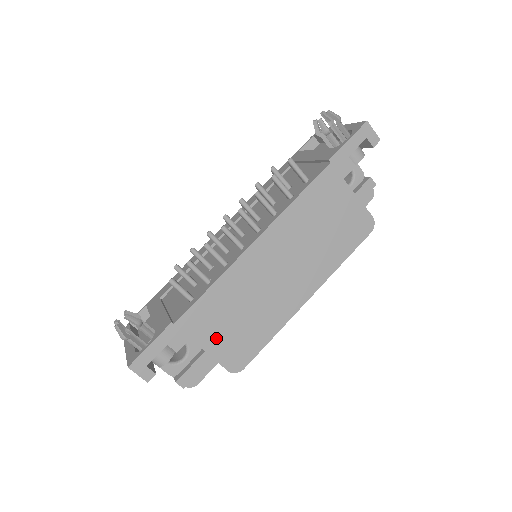
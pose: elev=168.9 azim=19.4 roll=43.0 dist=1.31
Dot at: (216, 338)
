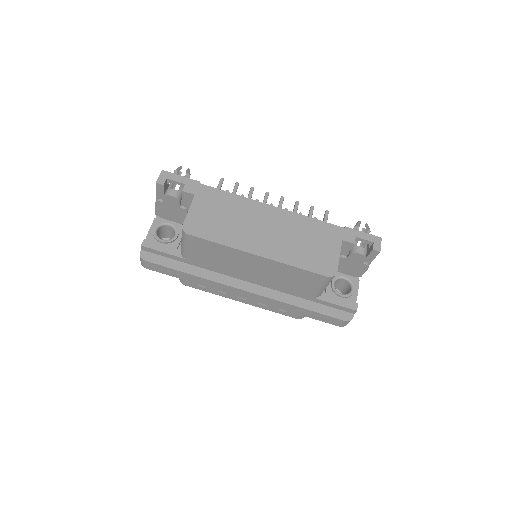
Dot at: (202, 209)
